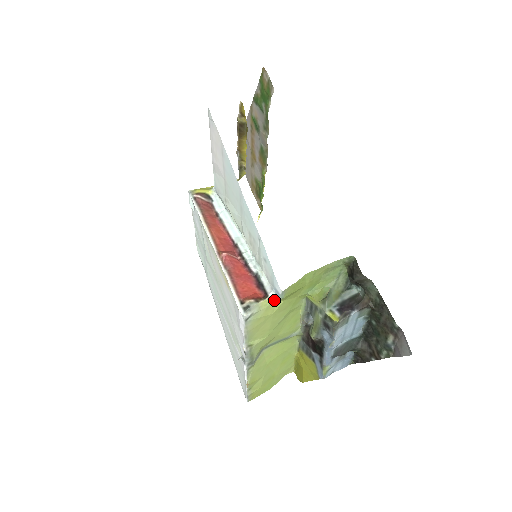
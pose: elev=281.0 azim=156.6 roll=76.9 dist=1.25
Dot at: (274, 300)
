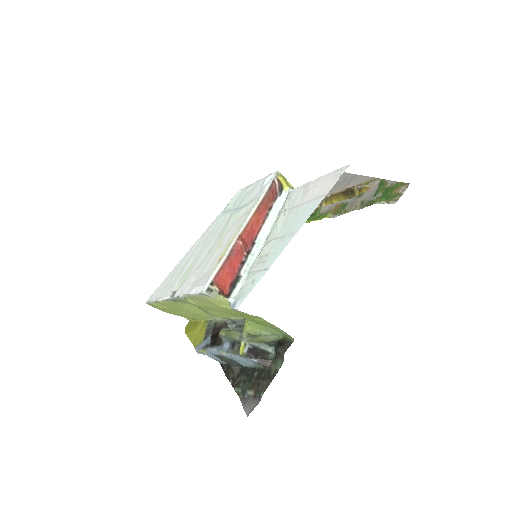
Dot at: (228, 303)
